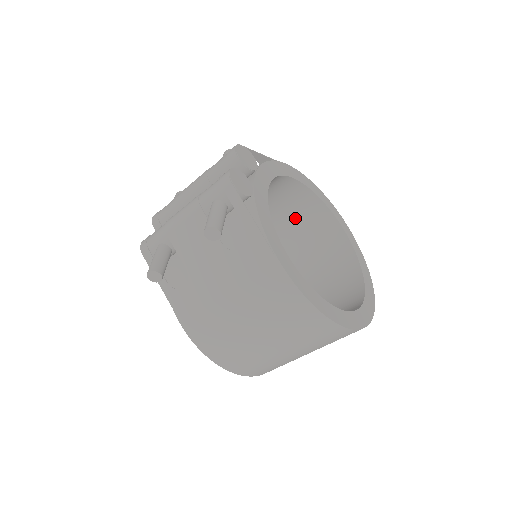
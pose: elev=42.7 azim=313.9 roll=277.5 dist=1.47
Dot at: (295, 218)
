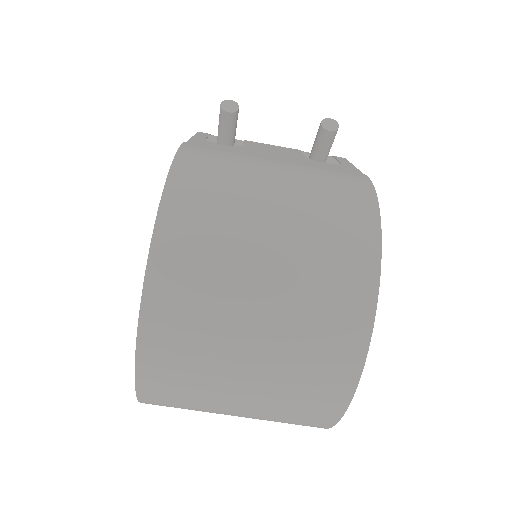
Dot at: occluded
